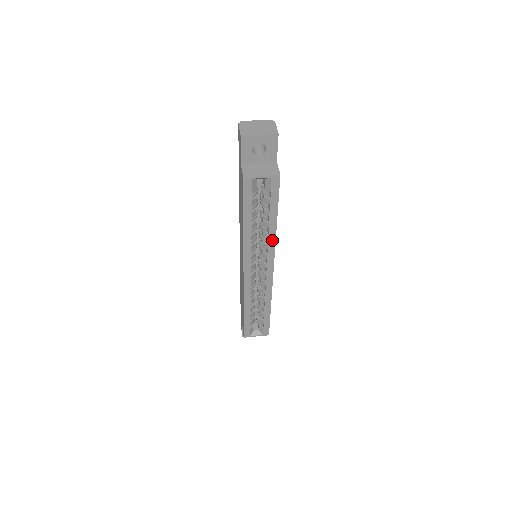
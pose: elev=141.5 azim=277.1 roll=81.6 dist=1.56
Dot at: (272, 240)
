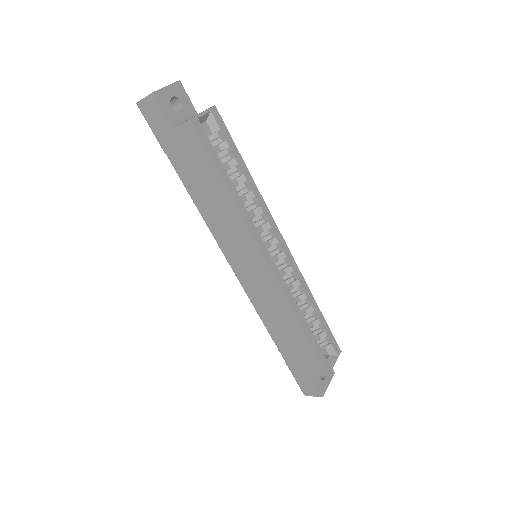
Dot at: (259, 197)
